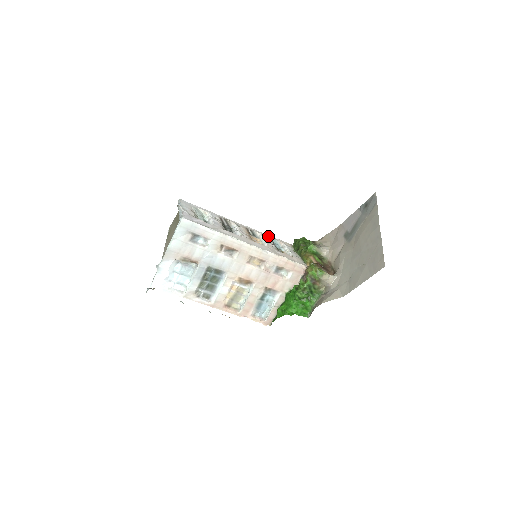
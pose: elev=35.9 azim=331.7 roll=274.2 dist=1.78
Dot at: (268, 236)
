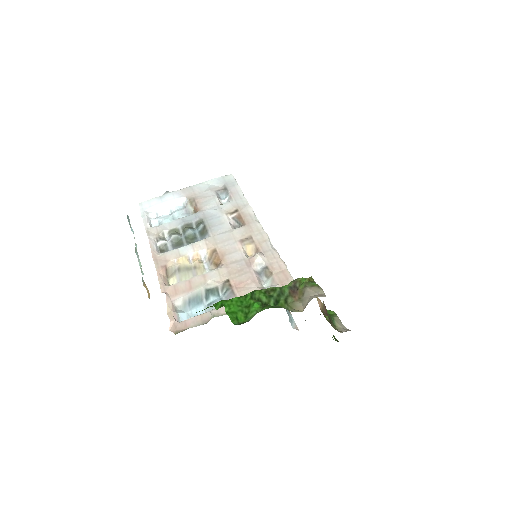
Dot at: occluded
